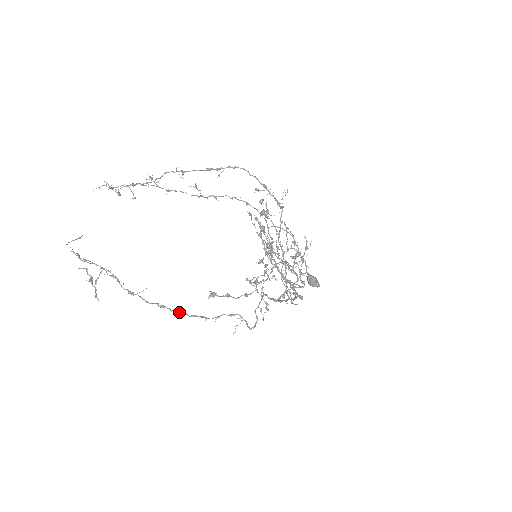
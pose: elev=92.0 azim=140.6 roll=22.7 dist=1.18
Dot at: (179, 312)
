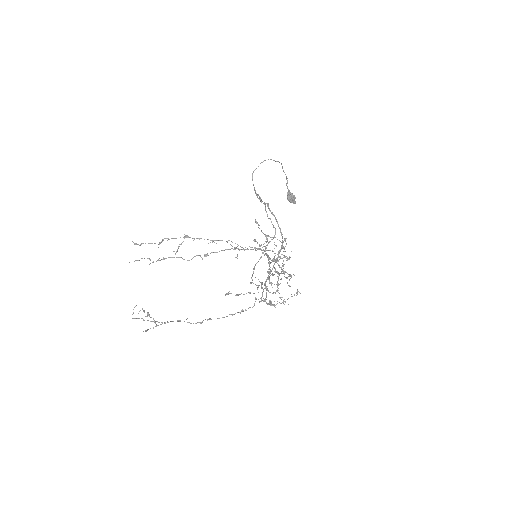
Dot at: (210, 319)
